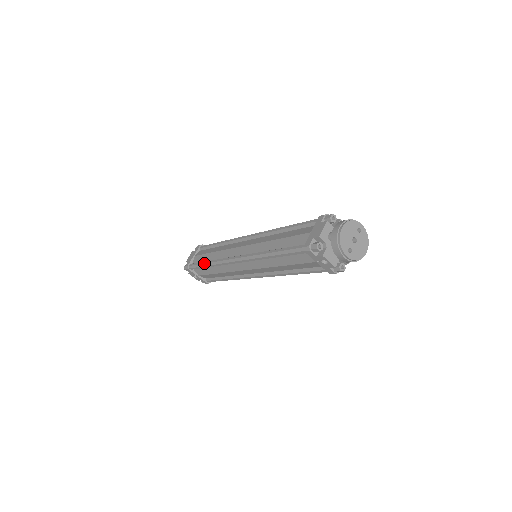
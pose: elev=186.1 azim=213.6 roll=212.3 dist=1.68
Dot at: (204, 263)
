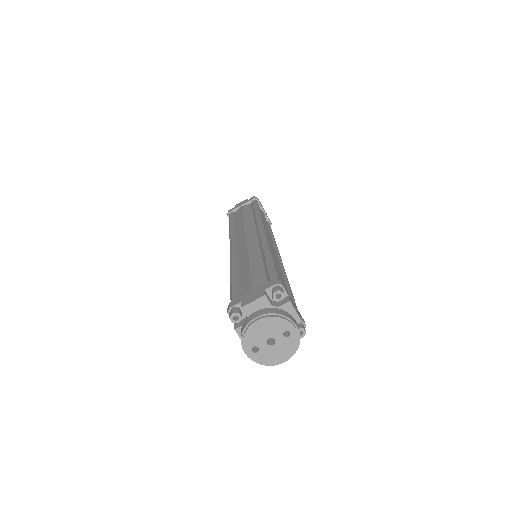
Dot at: (230, 223)
